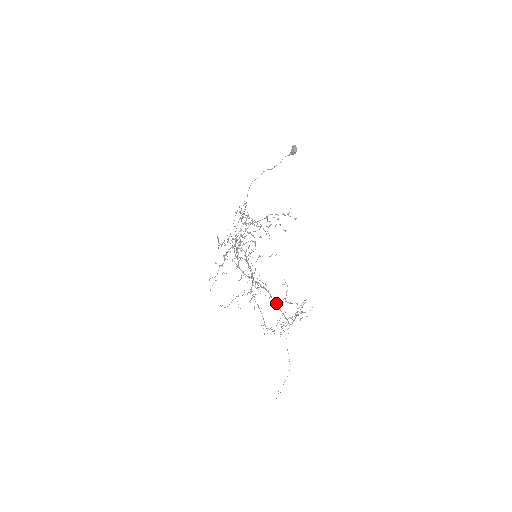
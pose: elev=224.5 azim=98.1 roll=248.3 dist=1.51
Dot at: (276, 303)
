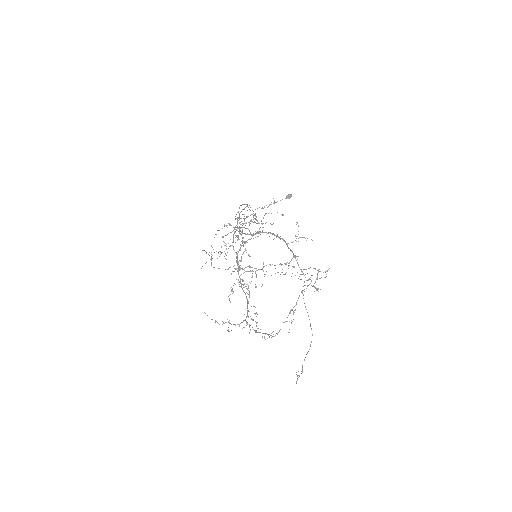
Dot at: (286, 243)
